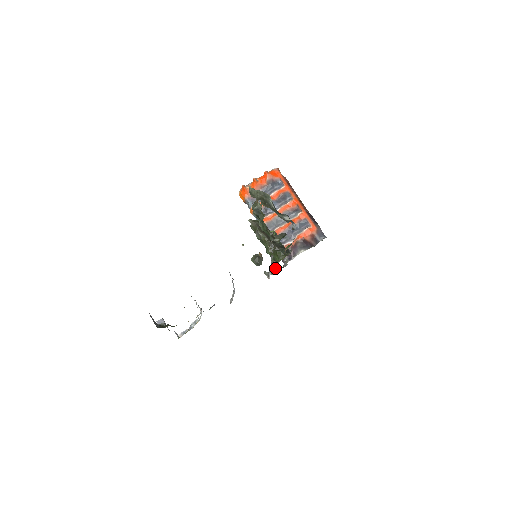
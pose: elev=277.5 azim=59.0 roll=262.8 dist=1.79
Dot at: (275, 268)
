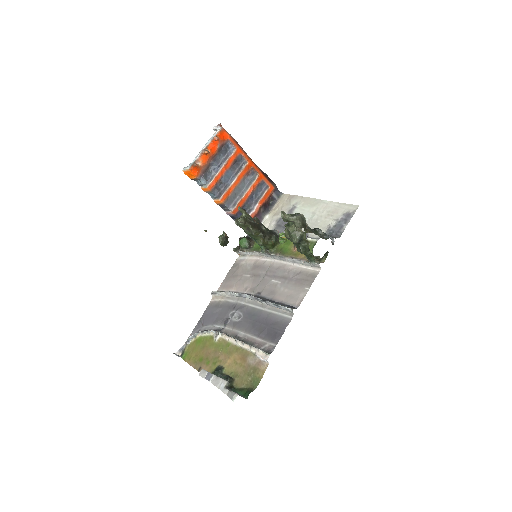
Dot at: (249, 245)
